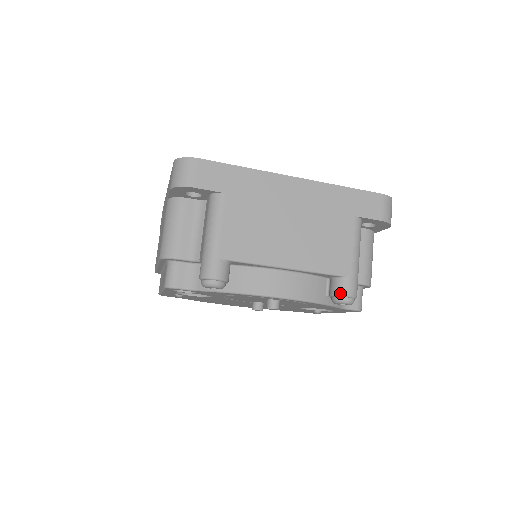
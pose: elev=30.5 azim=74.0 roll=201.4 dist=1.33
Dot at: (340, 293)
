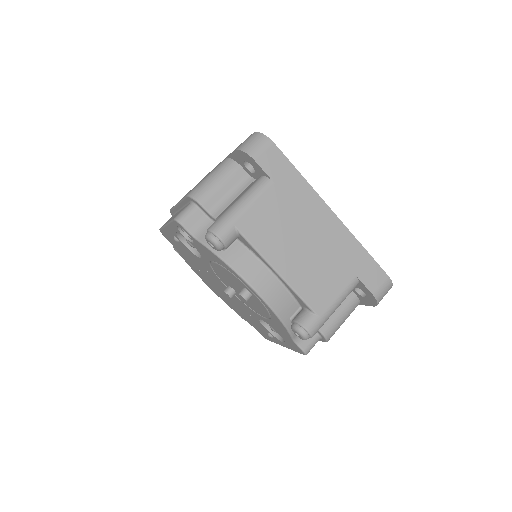
Dot at: (302, 323)
